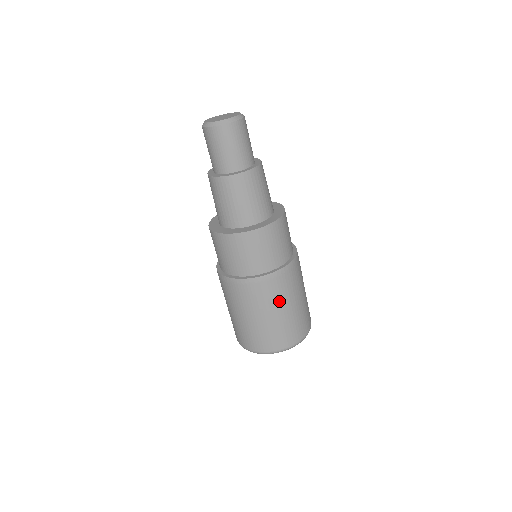
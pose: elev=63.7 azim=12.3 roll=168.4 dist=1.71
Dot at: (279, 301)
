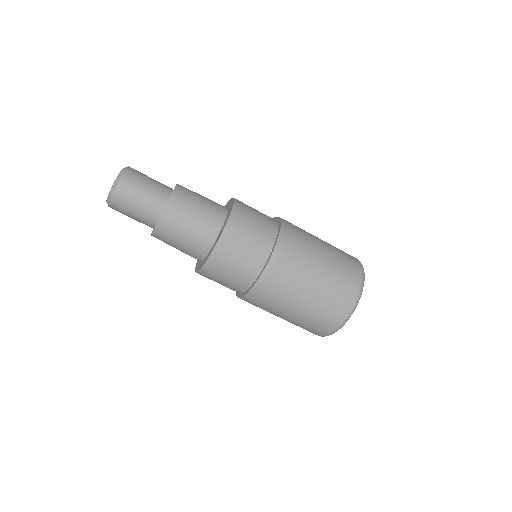
Dot at: (311, 246)
